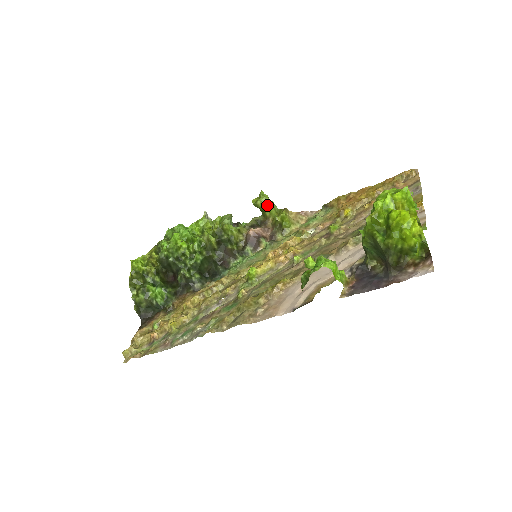
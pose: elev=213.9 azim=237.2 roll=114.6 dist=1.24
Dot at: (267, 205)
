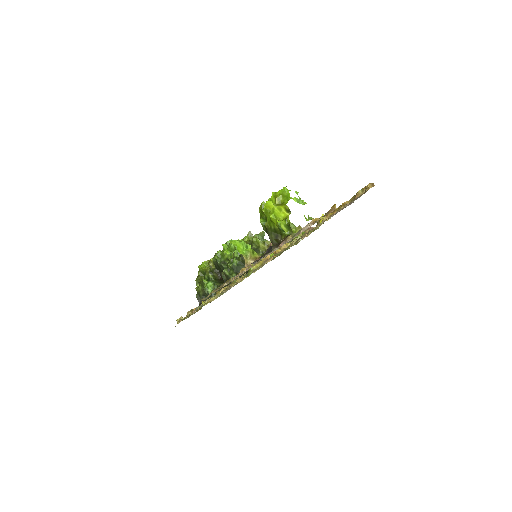
Dot at: occluded
